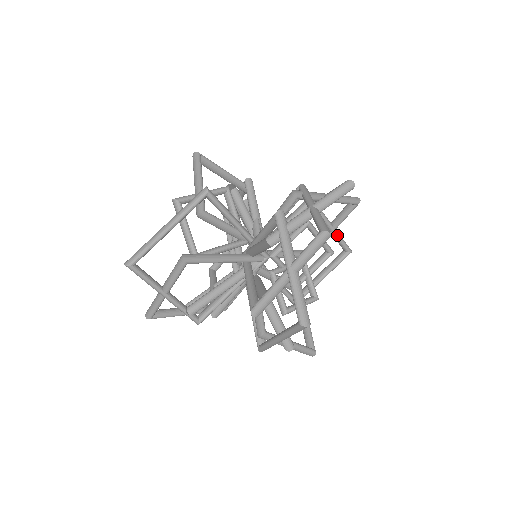
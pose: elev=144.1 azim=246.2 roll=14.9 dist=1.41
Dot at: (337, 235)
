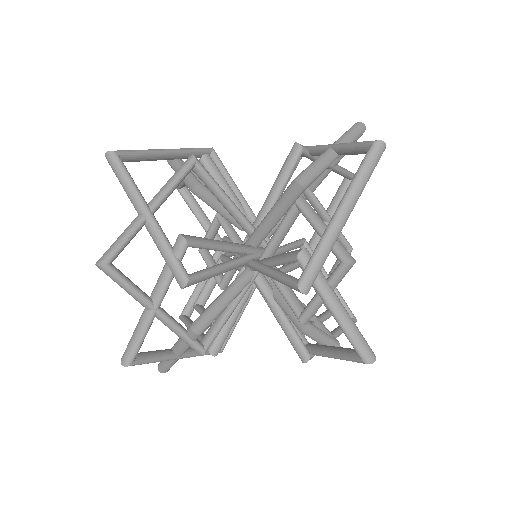
Dot at: (337, 289)
